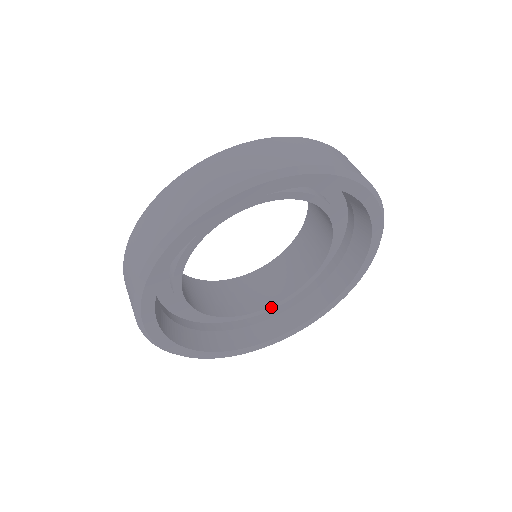
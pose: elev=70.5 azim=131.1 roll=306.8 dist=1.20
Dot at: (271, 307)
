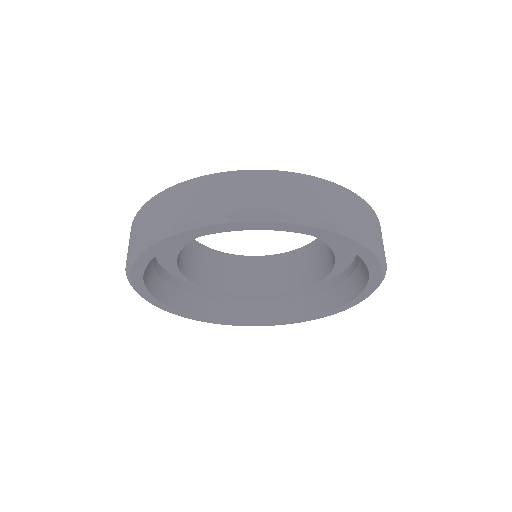
Dot at: (226, 294)
